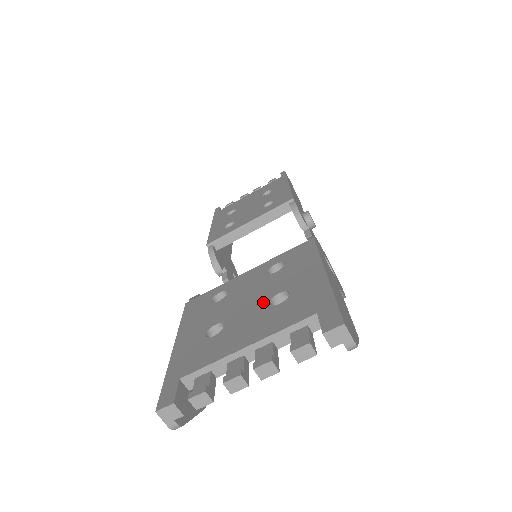
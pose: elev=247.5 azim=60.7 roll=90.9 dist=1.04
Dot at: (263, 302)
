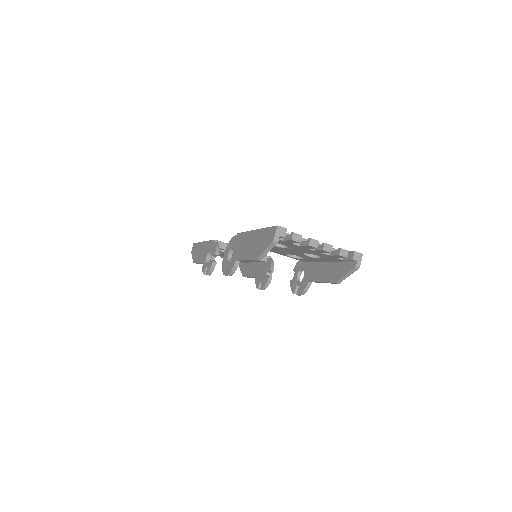
Dot at: occluded
